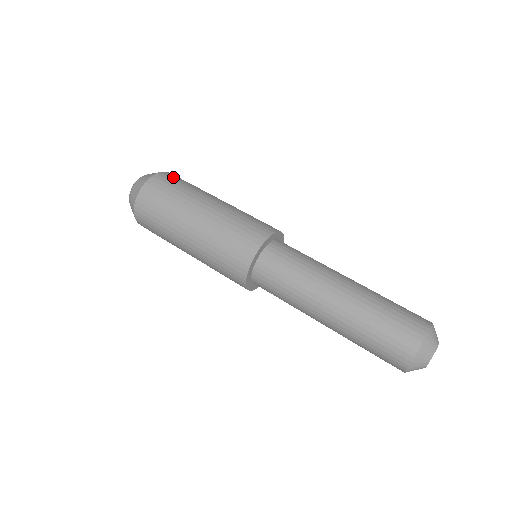
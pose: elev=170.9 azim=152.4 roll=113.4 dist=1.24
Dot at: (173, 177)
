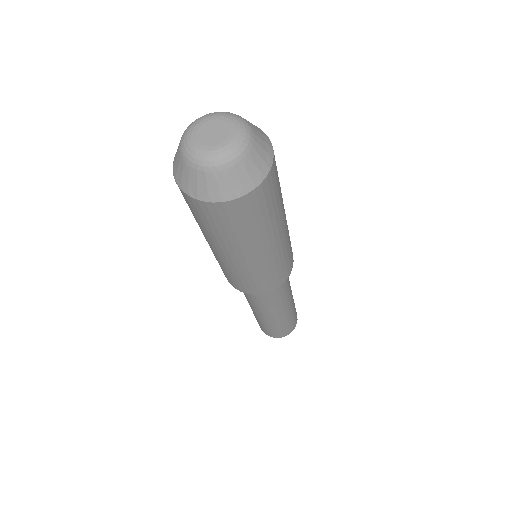
Dot at: (269, 193)
